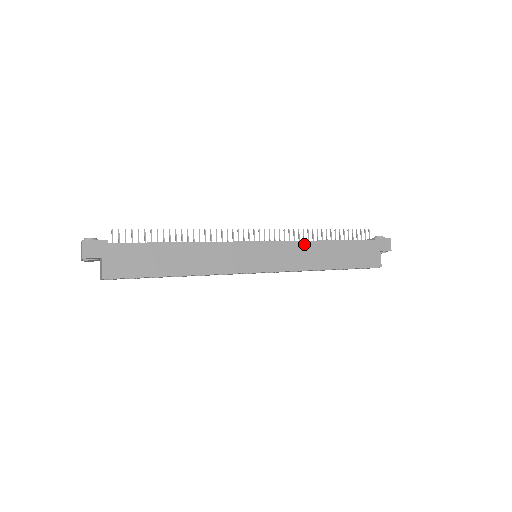
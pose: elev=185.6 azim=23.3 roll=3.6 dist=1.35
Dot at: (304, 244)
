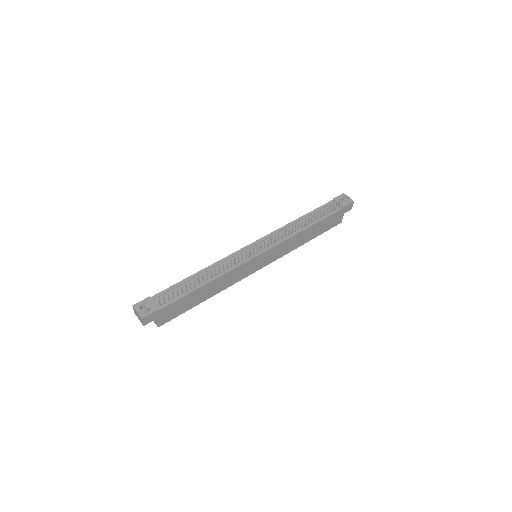
Dot at: (292, 238)
